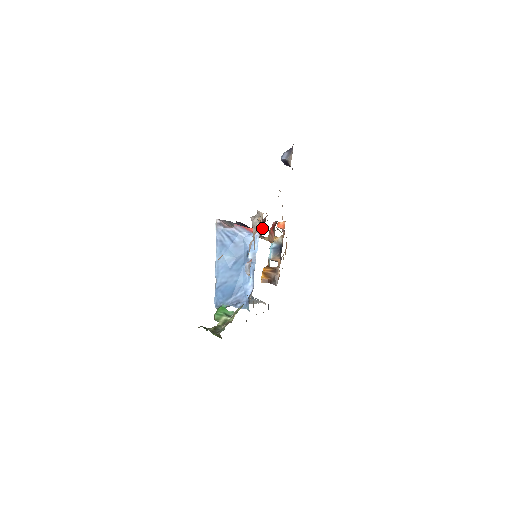
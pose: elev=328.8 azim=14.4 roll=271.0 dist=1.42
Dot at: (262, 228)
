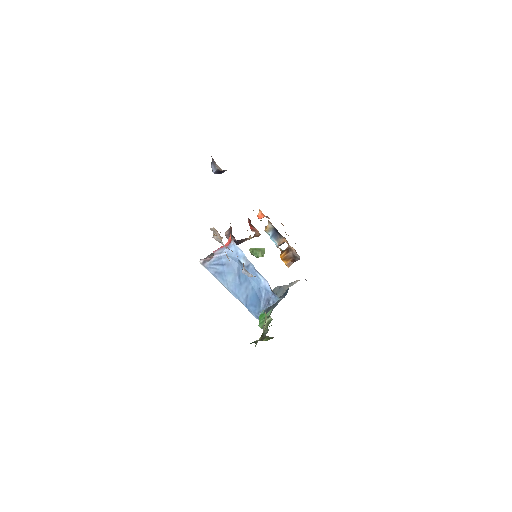
Dot at: (222, 238)
